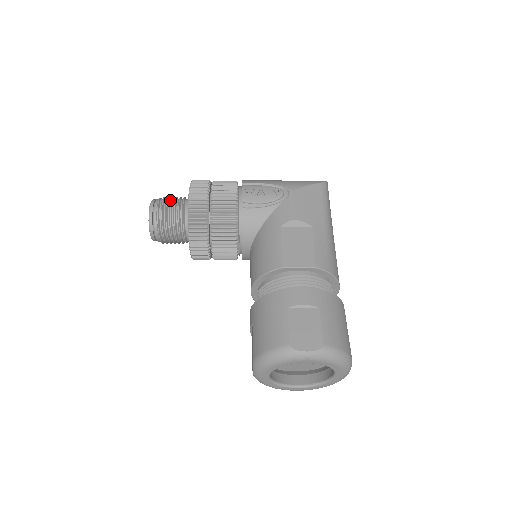
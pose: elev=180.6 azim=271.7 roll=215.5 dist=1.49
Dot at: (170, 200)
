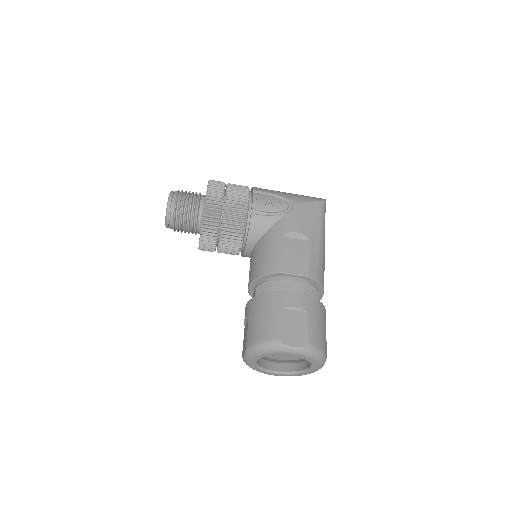
Dot at: (187, 195)
